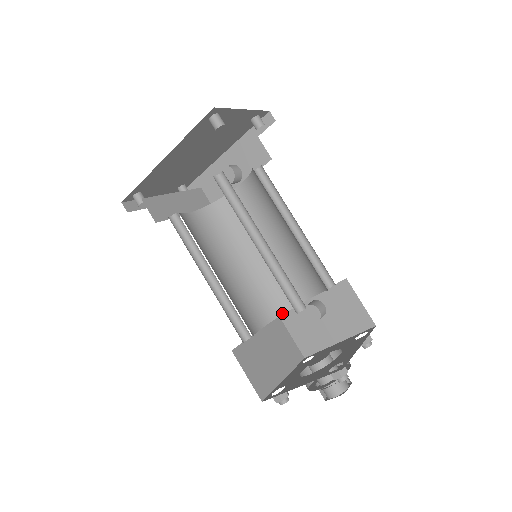
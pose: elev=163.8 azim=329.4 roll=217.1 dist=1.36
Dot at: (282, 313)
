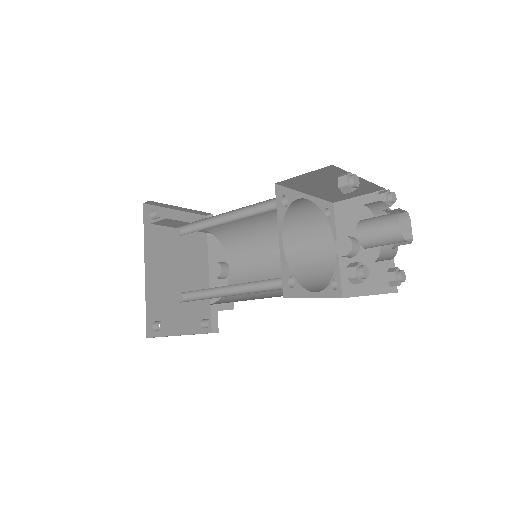
Dot at: (330, 280)
